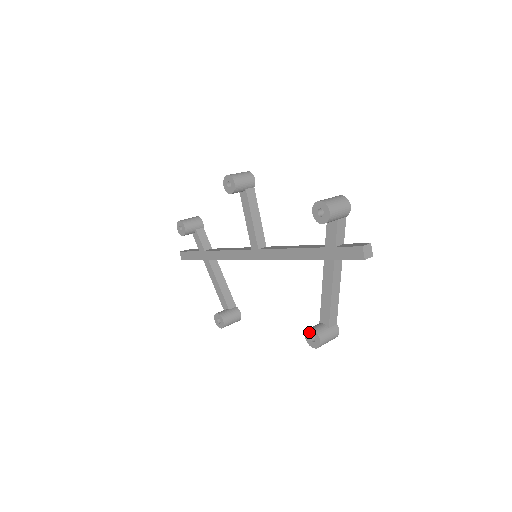
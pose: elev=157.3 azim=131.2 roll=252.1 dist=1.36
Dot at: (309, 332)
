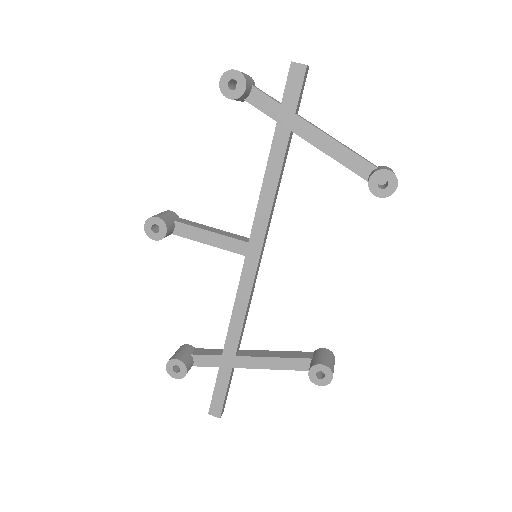
Dot at: (372, 185)
